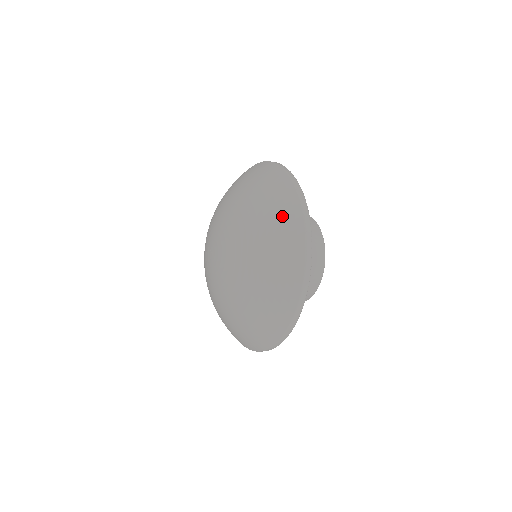
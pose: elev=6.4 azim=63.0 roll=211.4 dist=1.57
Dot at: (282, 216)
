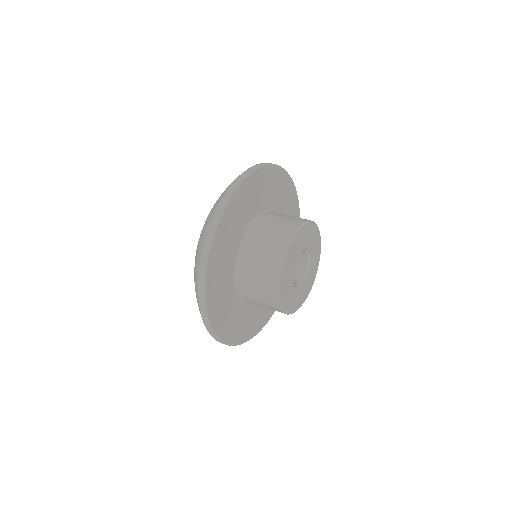
Dot at: (205, 226)
